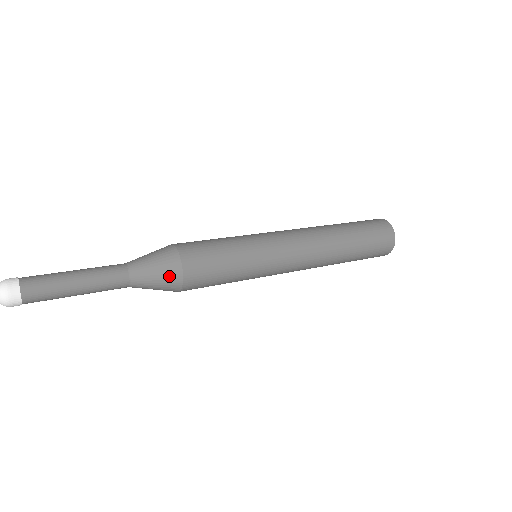
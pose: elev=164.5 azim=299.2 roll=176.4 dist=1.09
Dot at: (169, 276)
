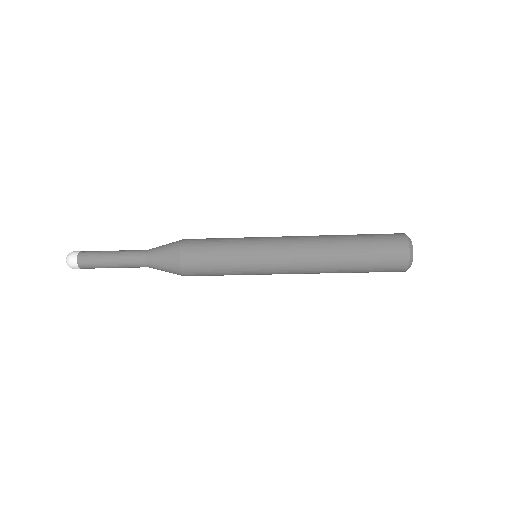
Dot at: (171, 261)
